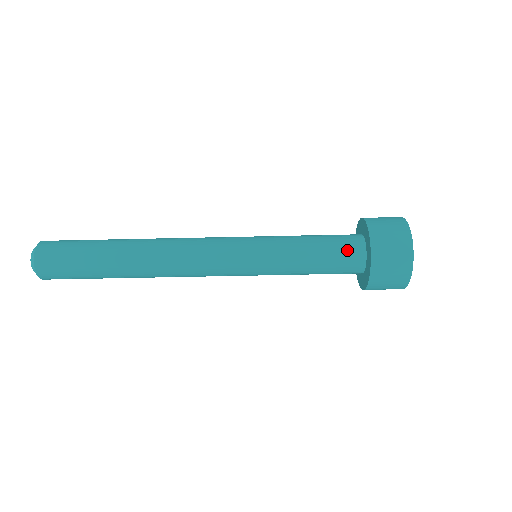
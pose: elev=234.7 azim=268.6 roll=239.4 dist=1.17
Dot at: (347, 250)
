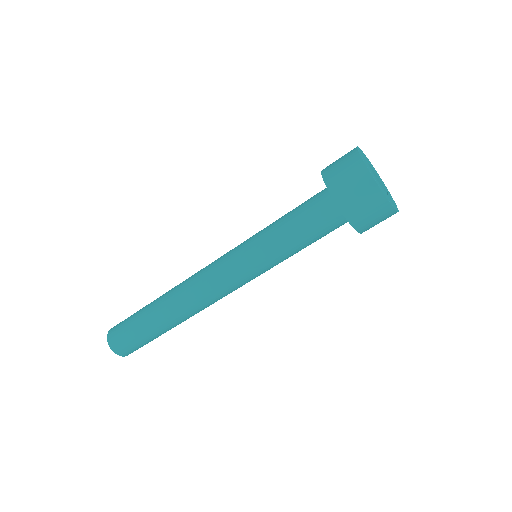
Dot at: (320, 211)
